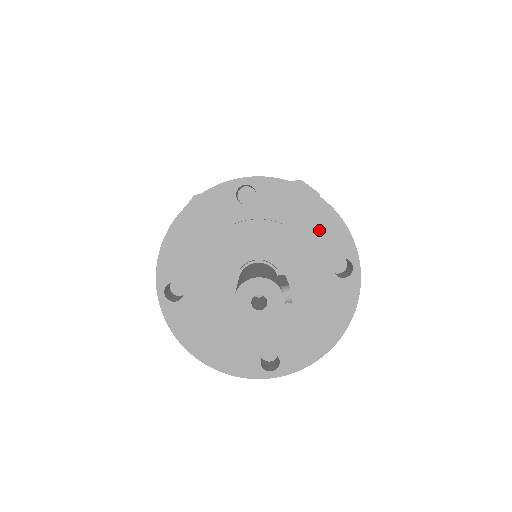
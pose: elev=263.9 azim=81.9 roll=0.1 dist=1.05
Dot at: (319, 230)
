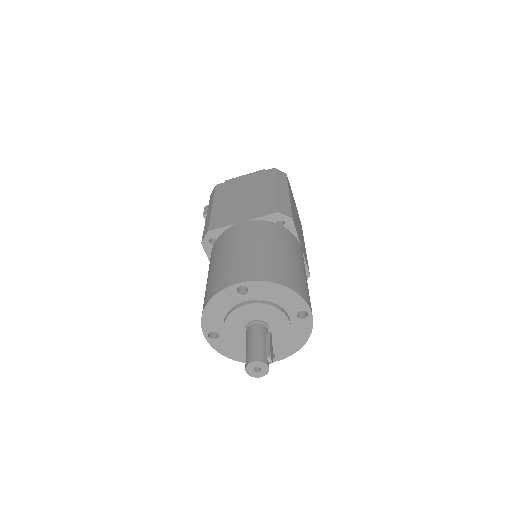
Dot at: (286, 300)
